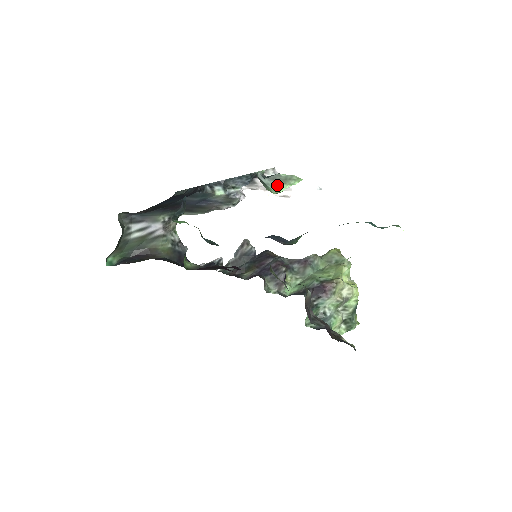
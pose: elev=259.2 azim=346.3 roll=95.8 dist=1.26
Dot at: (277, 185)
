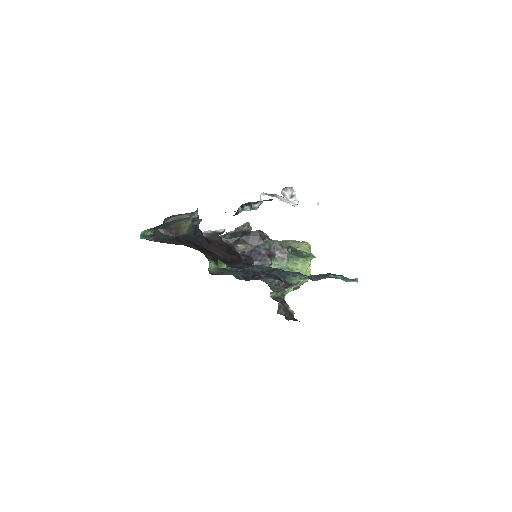
Dot at: (298, 258)
